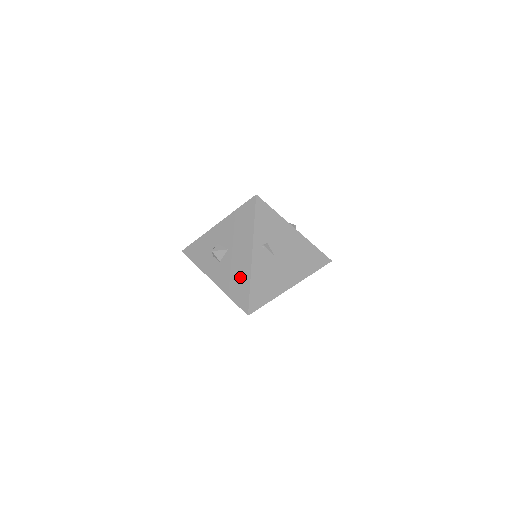
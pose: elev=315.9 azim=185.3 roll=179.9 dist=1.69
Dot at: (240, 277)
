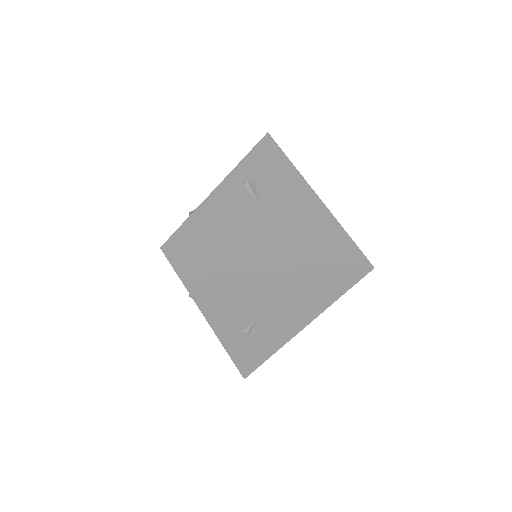
Dot at: occluded
